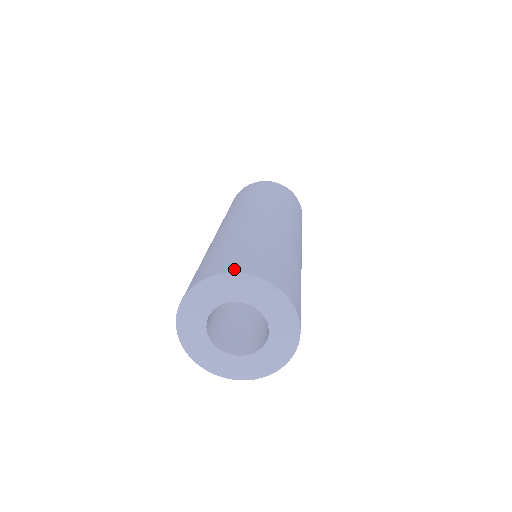
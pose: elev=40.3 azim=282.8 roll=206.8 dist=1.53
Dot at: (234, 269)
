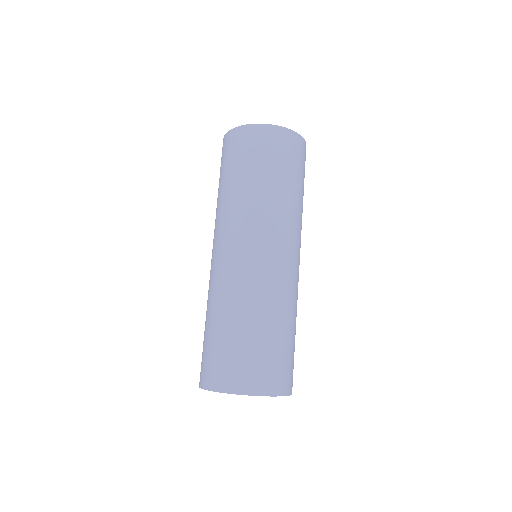
Dot at: (259, 390)
